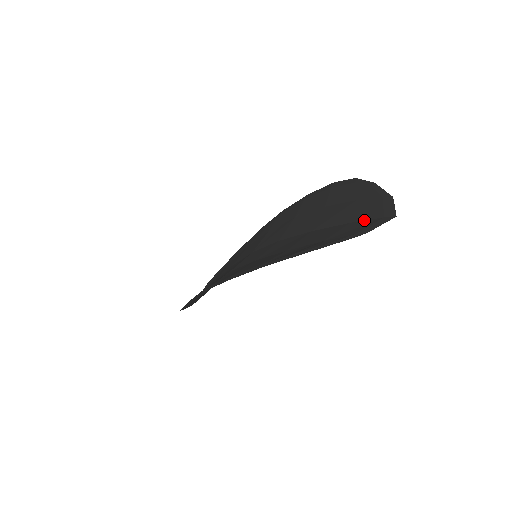
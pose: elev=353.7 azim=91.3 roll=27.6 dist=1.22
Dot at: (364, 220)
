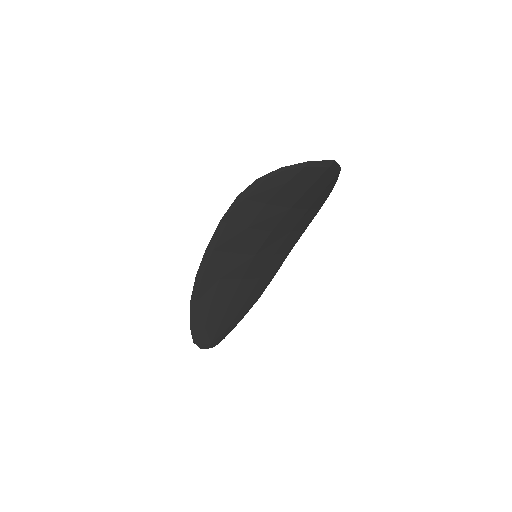
Dot at: (318, 175)
